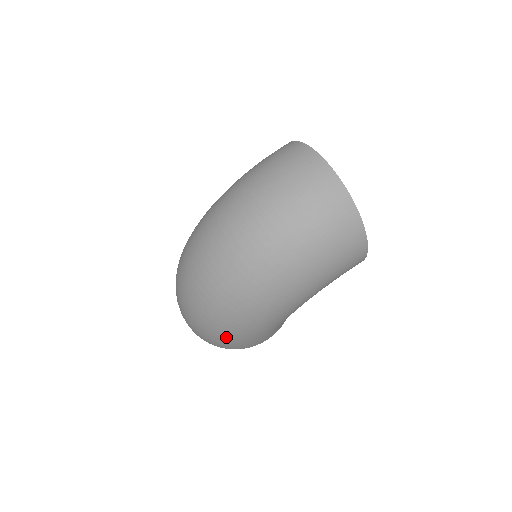
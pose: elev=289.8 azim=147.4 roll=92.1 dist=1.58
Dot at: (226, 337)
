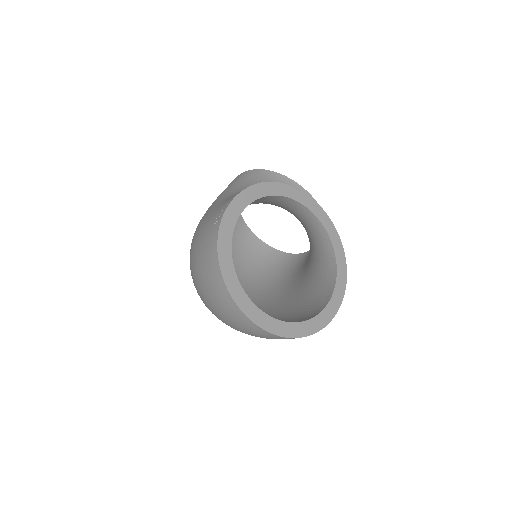
Dot at: occluded
